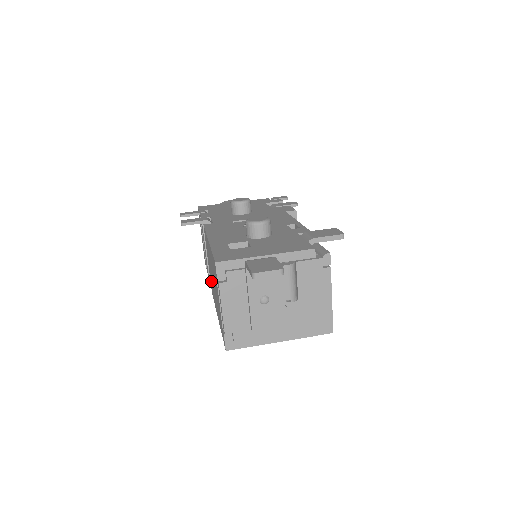
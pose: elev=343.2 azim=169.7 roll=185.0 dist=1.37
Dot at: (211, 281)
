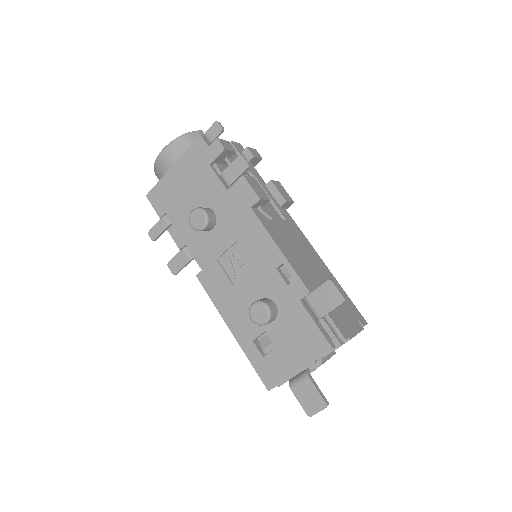
Dot at: occluded
